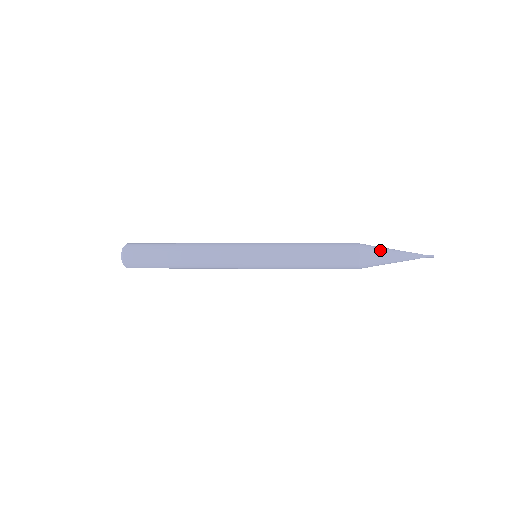
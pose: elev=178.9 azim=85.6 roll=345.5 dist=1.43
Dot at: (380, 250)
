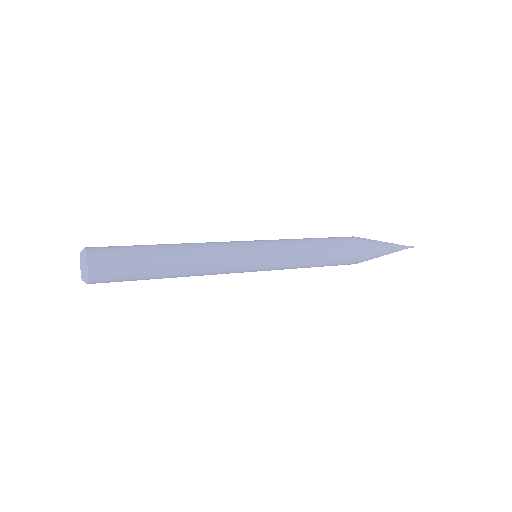
Dot at: (378, 253)
